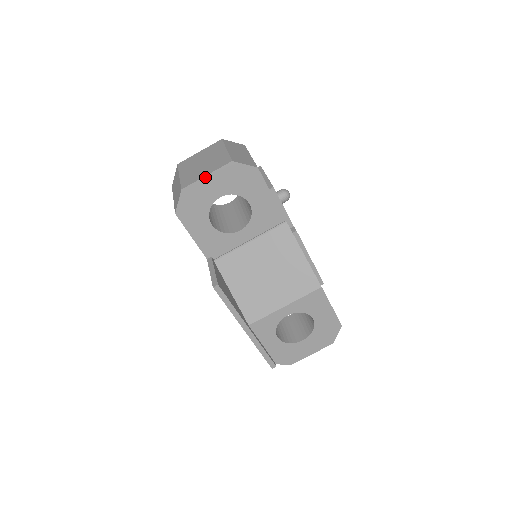
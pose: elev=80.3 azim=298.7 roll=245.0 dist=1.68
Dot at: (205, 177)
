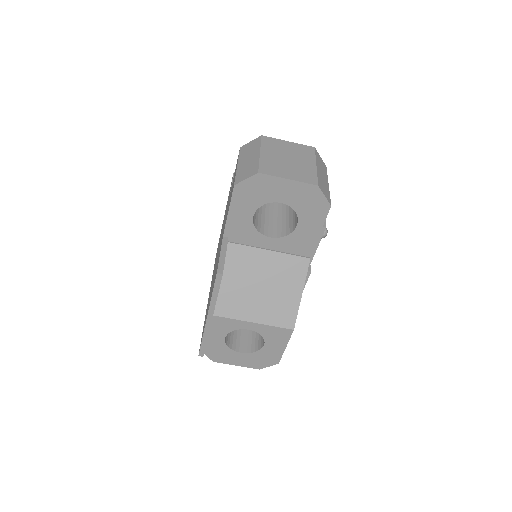
Dot at: (286, 179)
